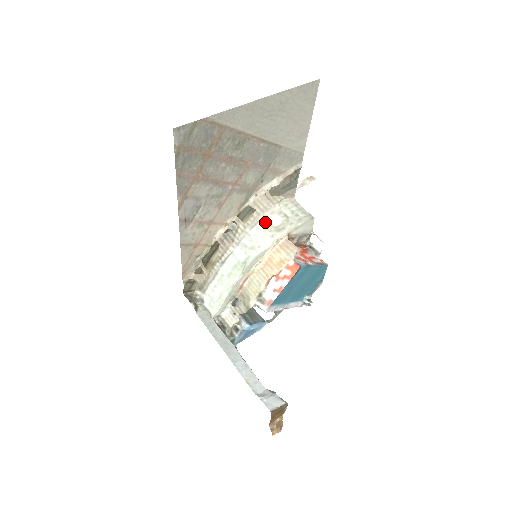
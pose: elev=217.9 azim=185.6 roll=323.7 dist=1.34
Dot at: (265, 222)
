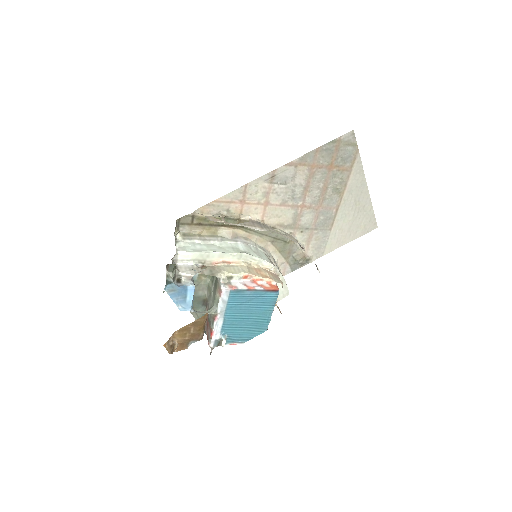
Dot at: (269, 256)
